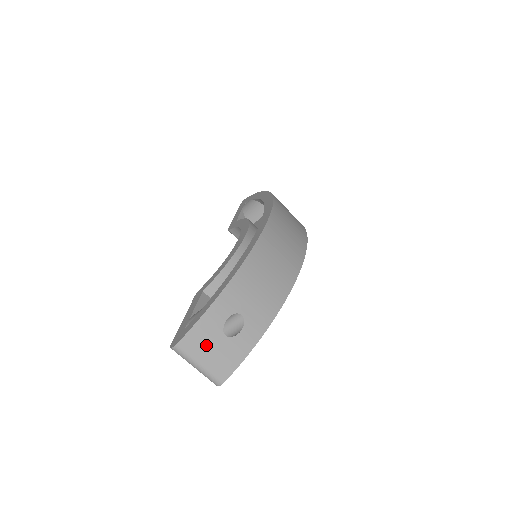
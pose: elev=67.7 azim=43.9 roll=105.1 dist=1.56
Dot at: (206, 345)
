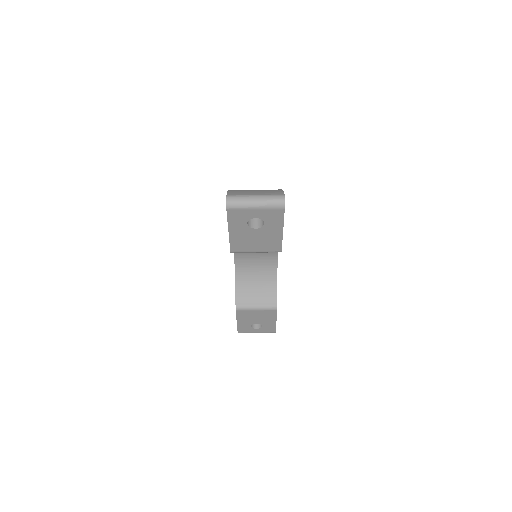
Dot at: (247, 192)
